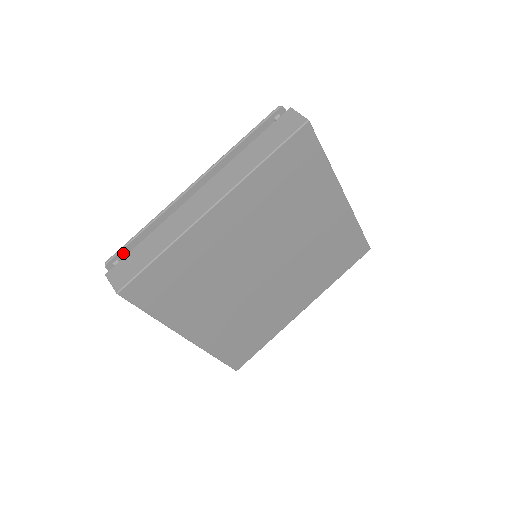
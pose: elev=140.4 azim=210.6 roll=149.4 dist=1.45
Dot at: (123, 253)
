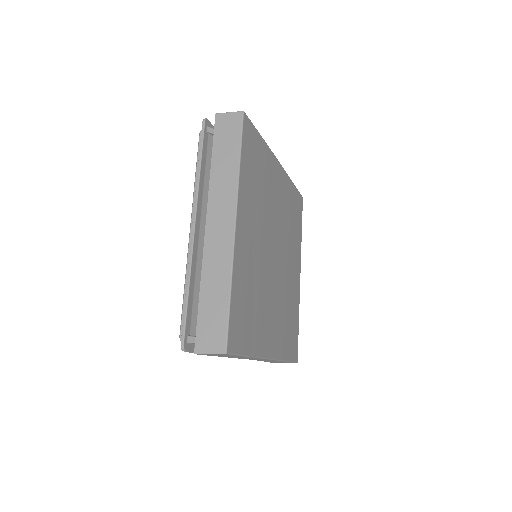
Dot at: (187, 326)
